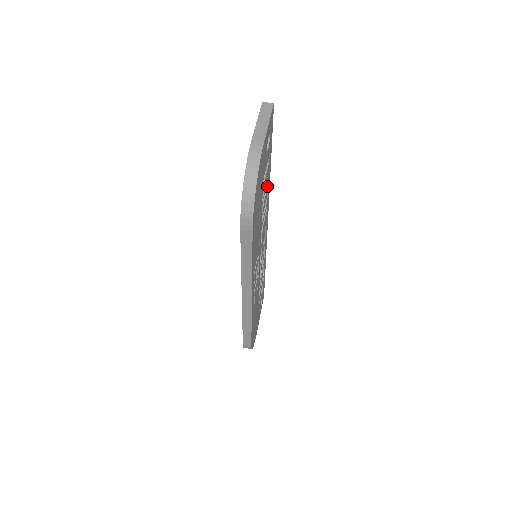
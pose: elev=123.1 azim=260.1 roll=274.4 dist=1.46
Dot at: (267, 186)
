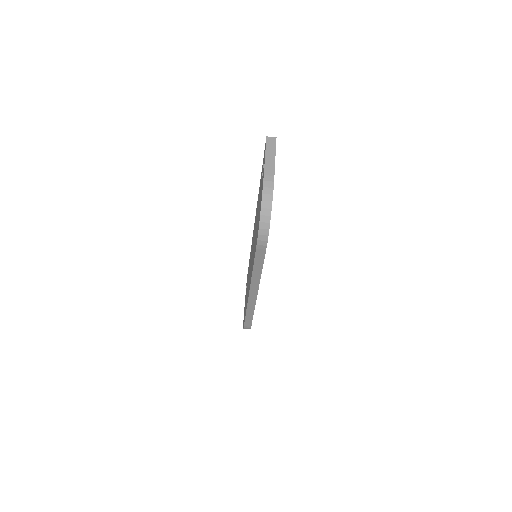
Dot at: occluded
